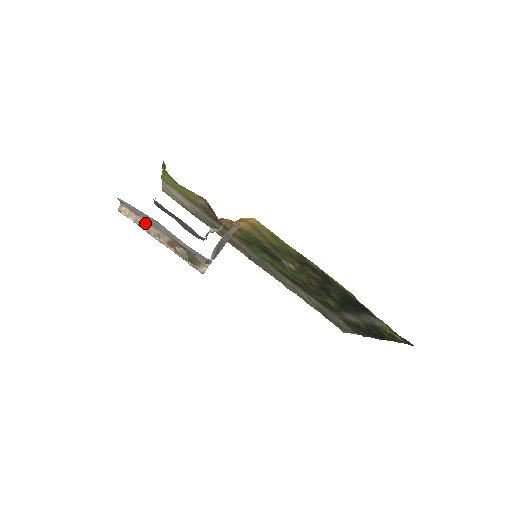
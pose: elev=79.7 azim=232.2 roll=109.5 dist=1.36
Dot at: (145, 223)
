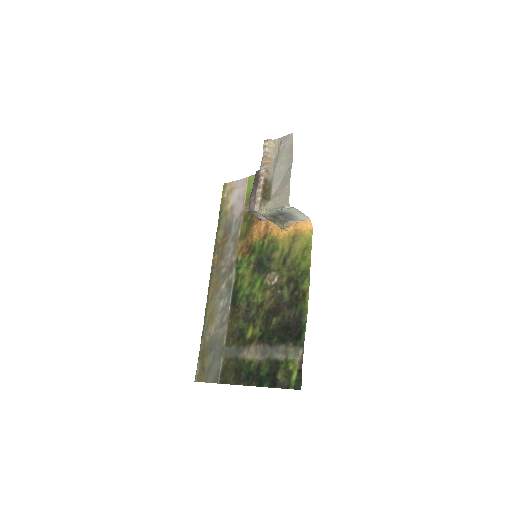
Dot at: (270, 159)
